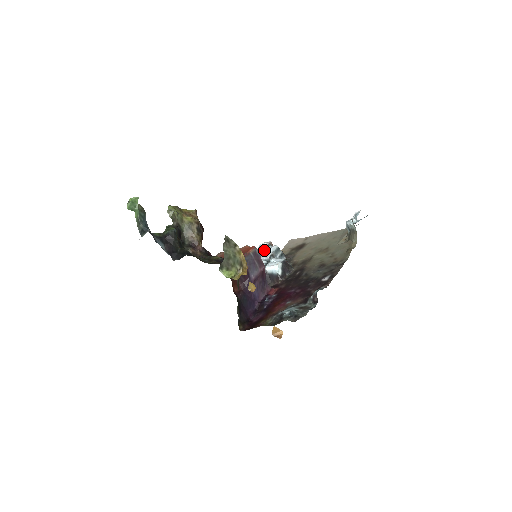
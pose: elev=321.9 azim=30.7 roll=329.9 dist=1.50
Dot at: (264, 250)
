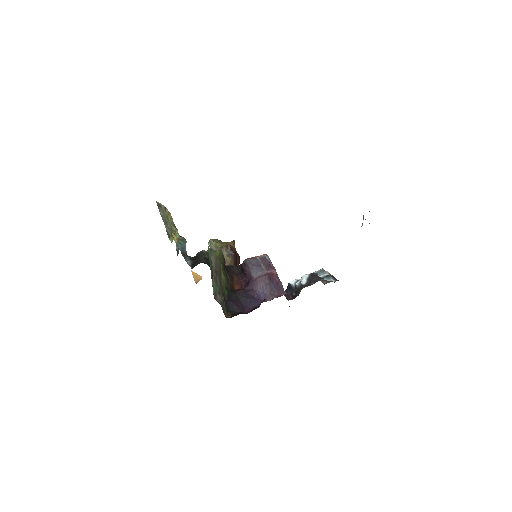
Dot at: occluded
